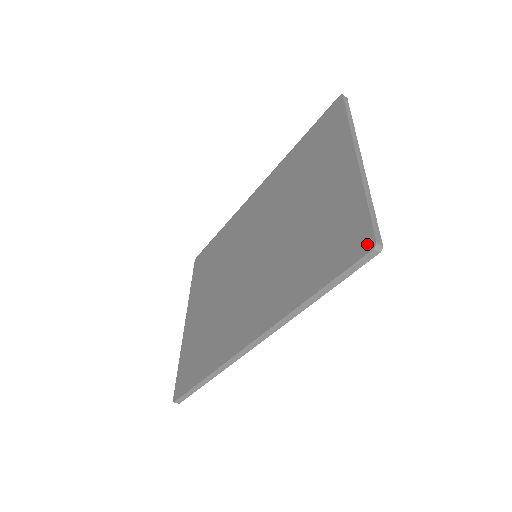
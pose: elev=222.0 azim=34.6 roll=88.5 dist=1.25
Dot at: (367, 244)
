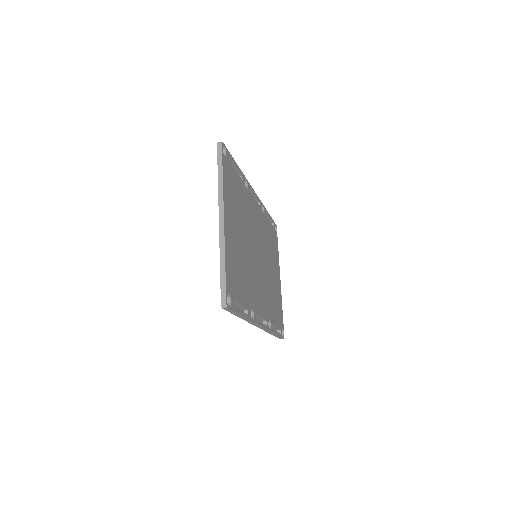
Dot at: occluded
